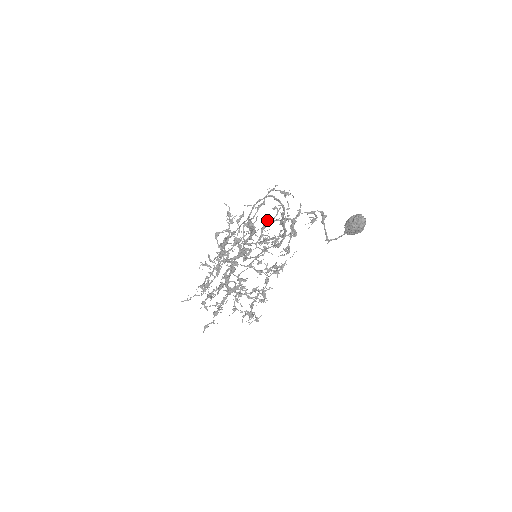
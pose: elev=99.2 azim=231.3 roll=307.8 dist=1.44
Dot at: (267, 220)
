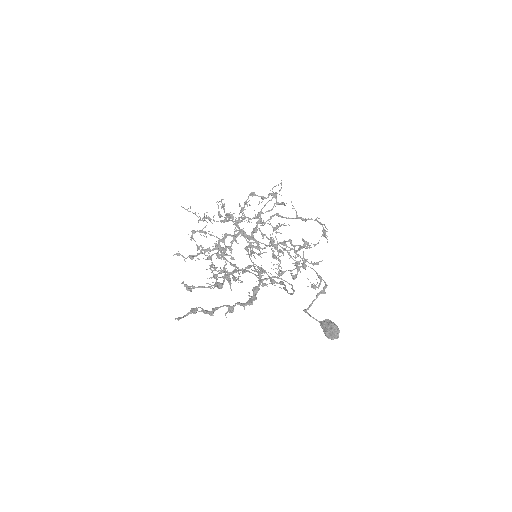
Dot at: (291, 241)
